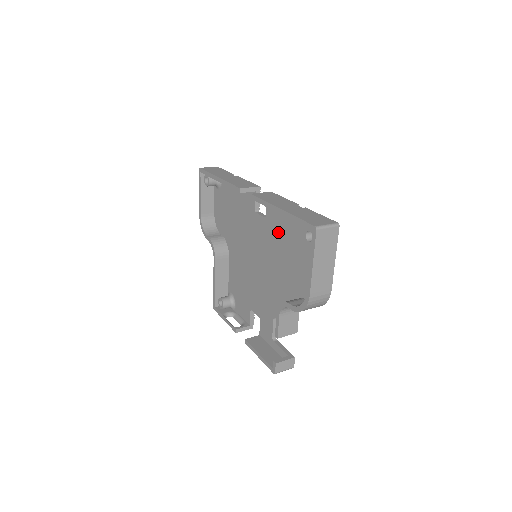
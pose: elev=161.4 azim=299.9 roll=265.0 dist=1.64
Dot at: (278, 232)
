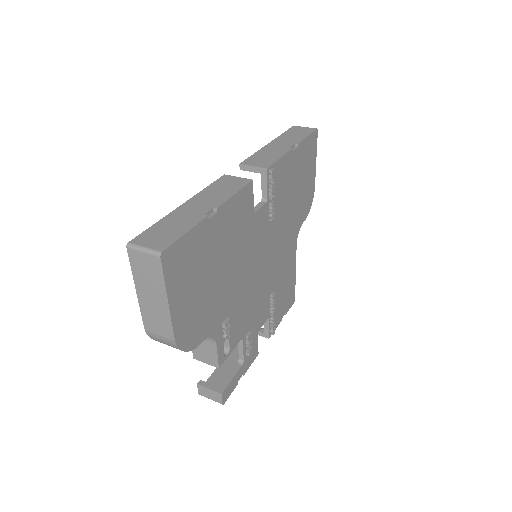
Dot at: occluded
